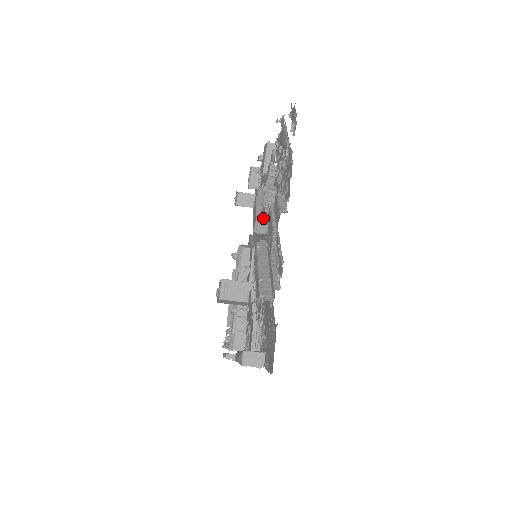
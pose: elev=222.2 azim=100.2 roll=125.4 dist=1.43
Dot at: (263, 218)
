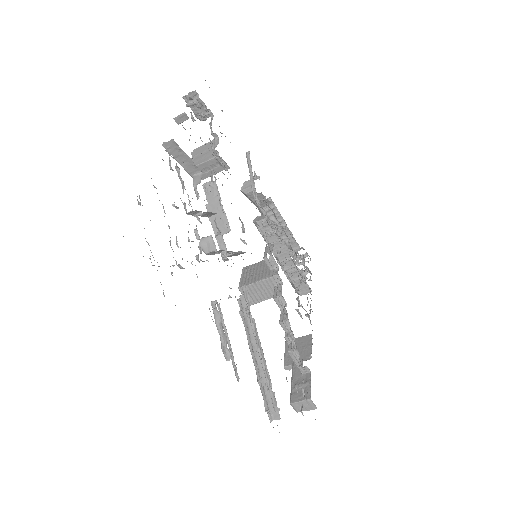
Dot at: (228, 252)
